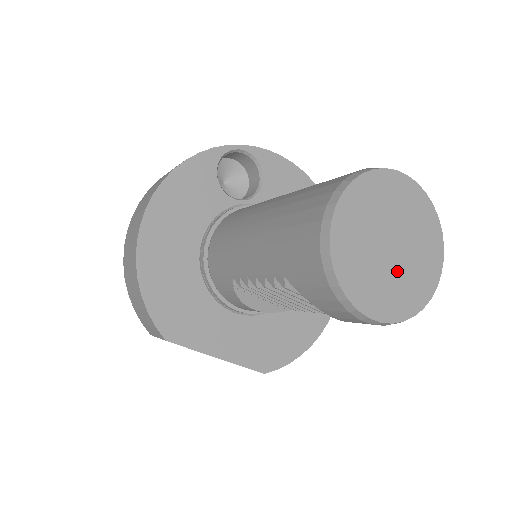
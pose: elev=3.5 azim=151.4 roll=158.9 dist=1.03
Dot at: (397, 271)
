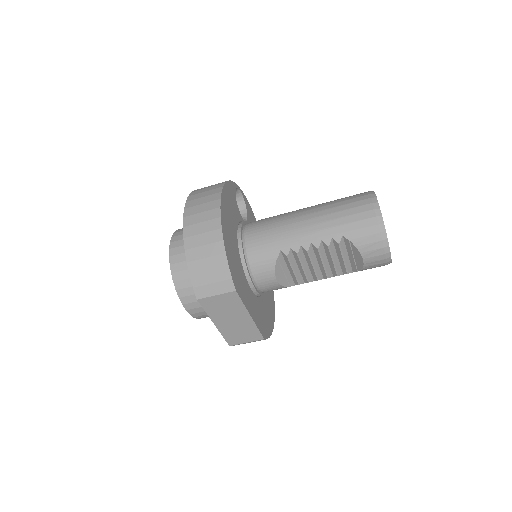
Dot at: occluded
